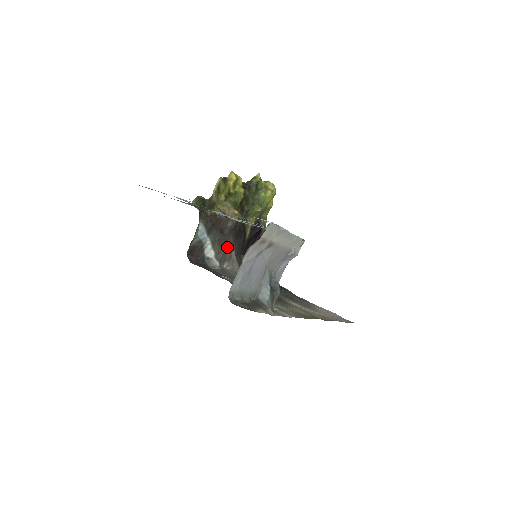
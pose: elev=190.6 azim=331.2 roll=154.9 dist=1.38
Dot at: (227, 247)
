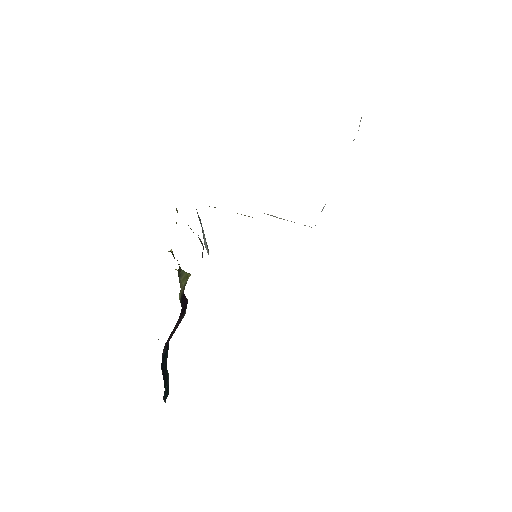
Dot at: occluded
